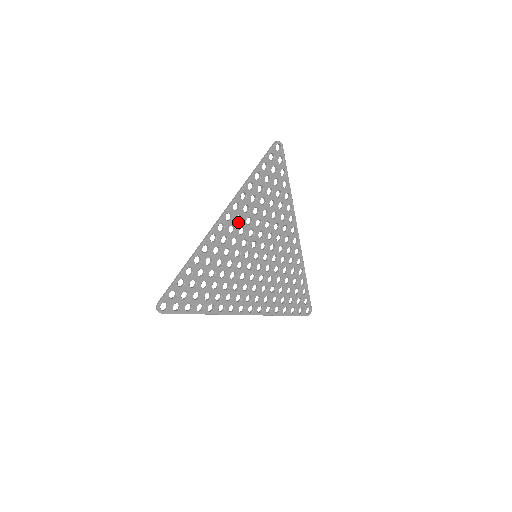
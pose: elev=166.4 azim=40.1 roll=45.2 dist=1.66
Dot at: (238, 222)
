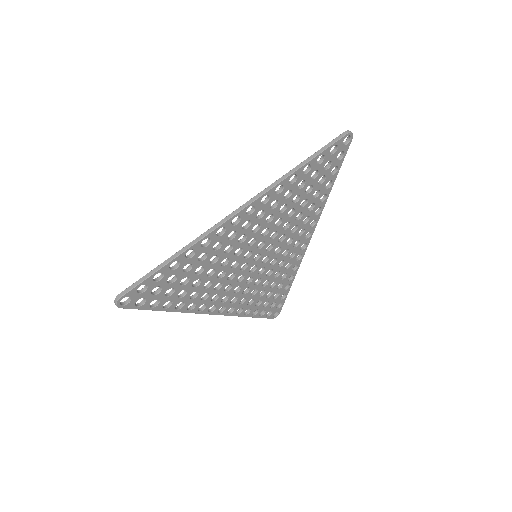
Dot at: (257, 216)
